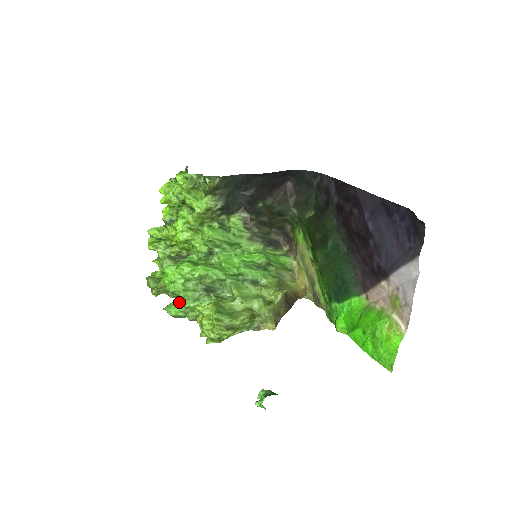
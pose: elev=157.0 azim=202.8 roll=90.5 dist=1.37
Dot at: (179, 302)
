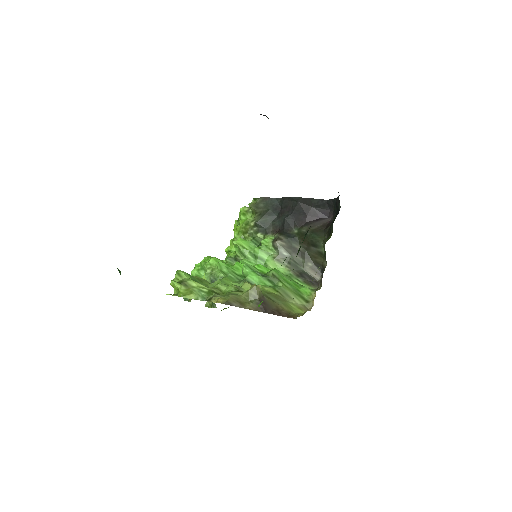
Dot at: occluded
